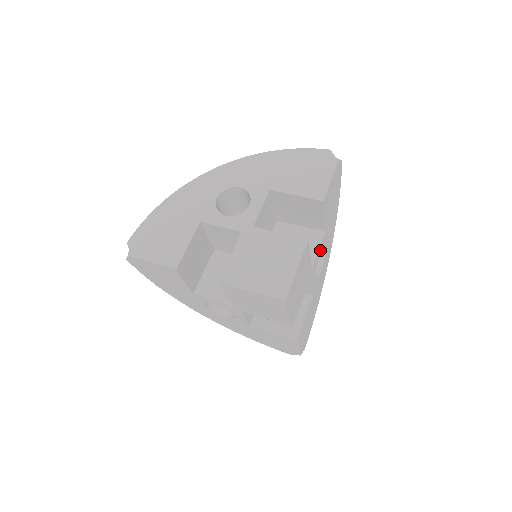
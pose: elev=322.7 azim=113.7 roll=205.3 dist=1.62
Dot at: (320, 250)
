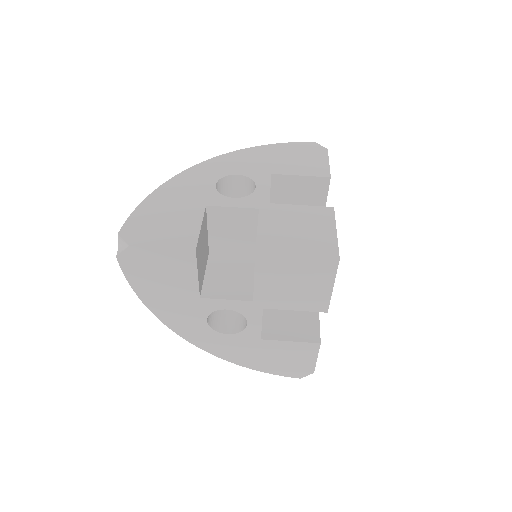
Dot at: occluded
